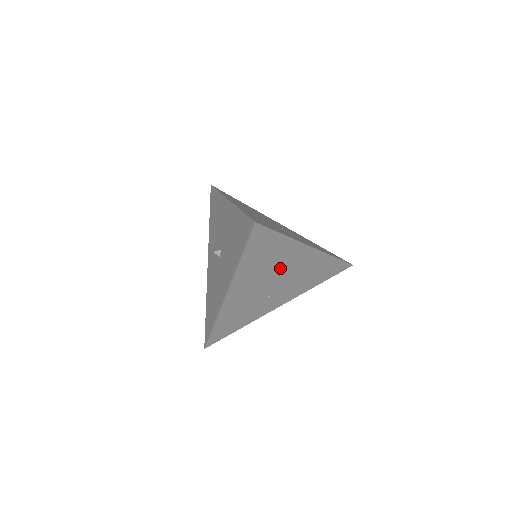
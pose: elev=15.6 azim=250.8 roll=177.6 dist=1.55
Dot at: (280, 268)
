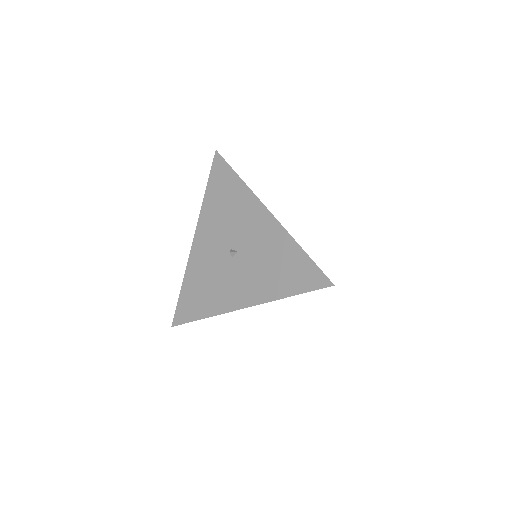
Dot at: occluded
